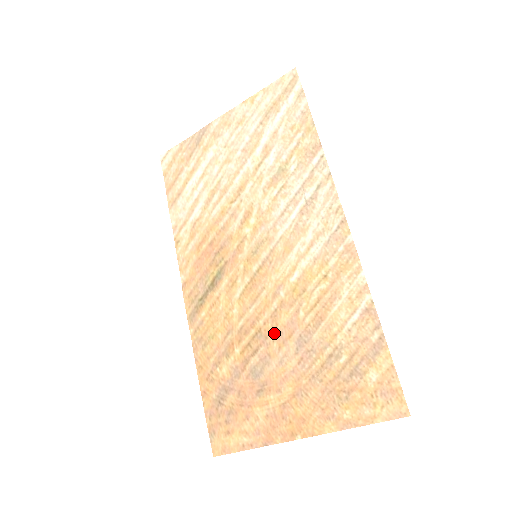
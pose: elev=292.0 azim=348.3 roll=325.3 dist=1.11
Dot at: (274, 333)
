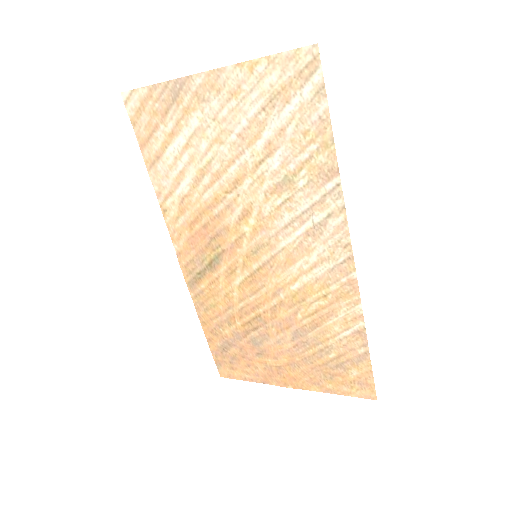
Dot at: (273, 322)
